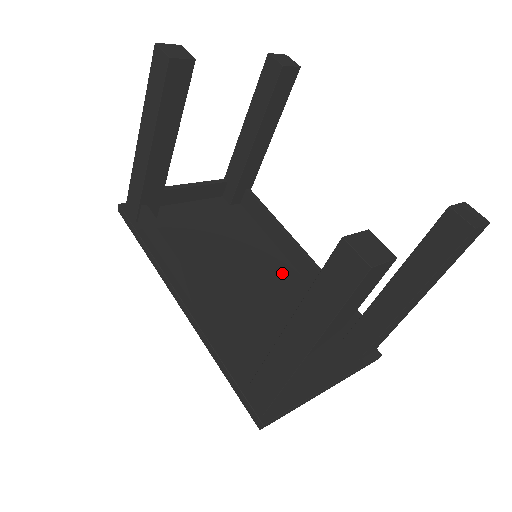
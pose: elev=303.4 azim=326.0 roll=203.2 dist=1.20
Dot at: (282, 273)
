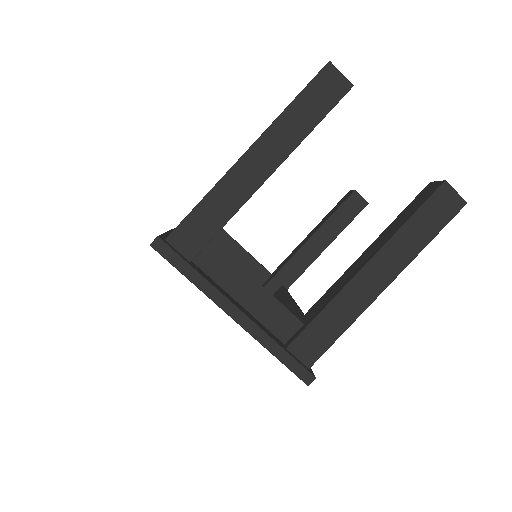
Dot at: occluded
